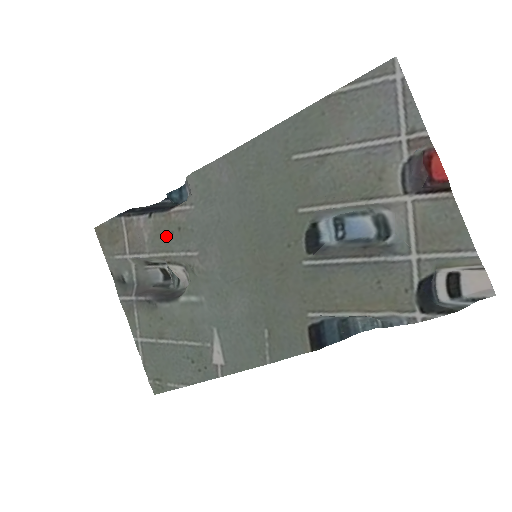
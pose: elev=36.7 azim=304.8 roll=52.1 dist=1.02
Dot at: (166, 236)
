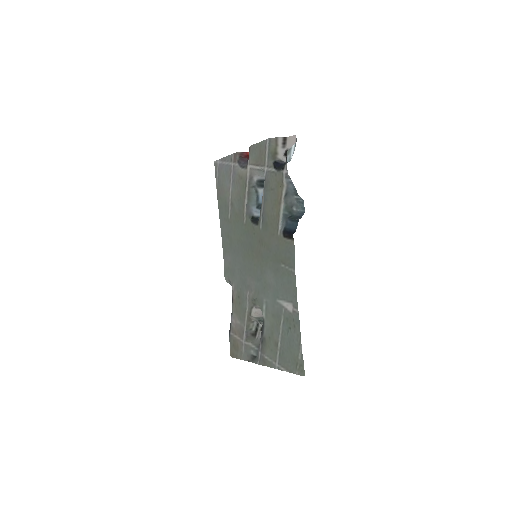
Dot at: (240, 308)
